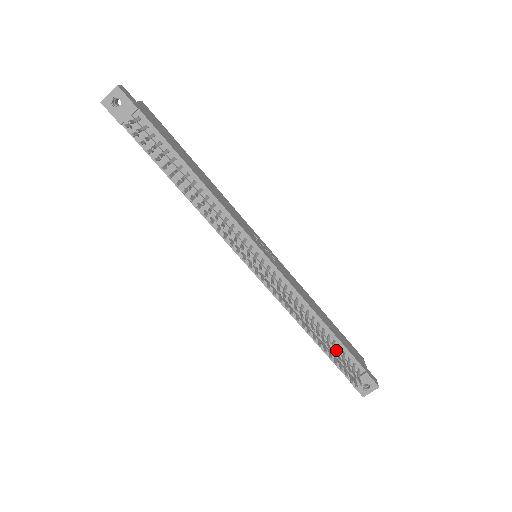
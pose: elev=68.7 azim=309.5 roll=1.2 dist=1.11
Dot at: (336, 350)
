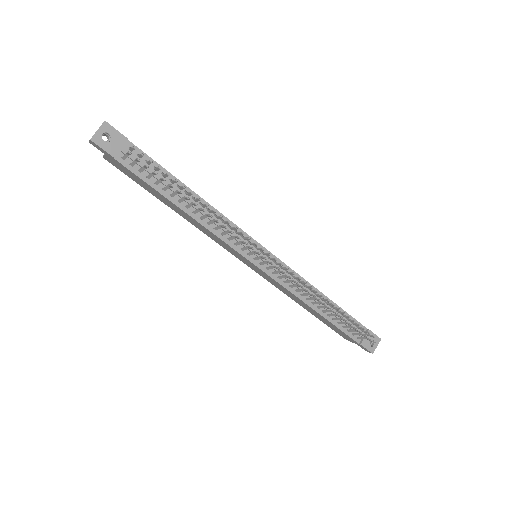
Dot at: occluded
